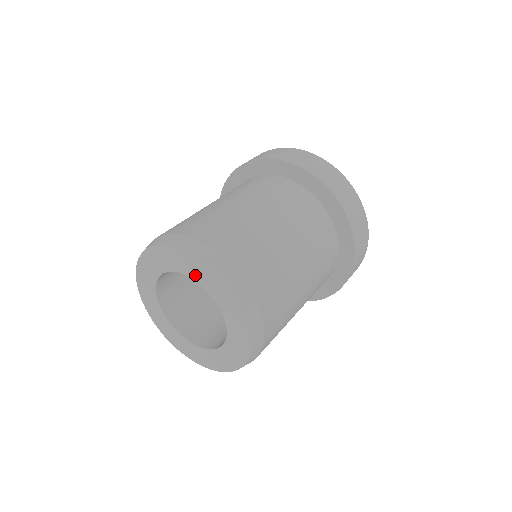
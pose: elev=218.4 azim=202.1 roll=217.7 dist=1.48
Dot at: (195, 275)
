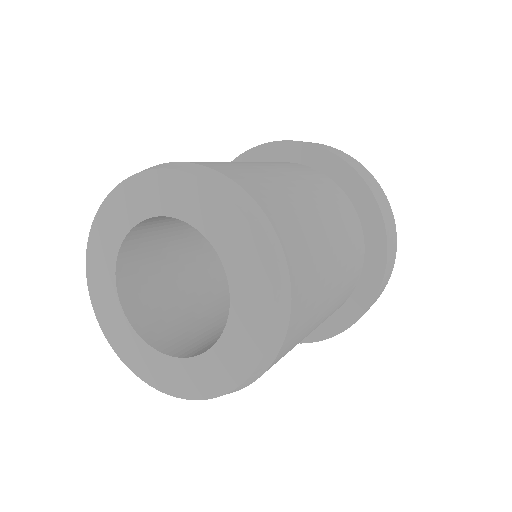
Dot at: (231, 261)
